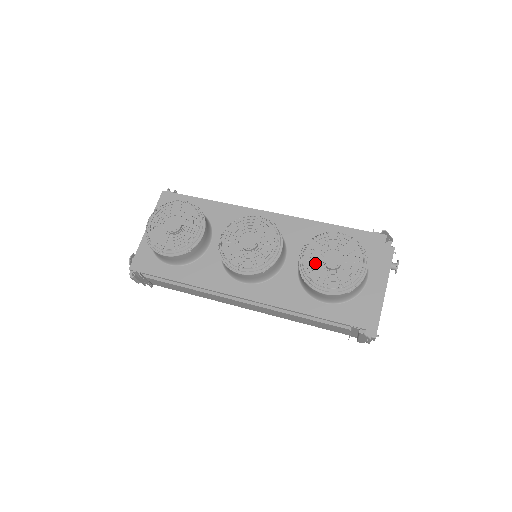
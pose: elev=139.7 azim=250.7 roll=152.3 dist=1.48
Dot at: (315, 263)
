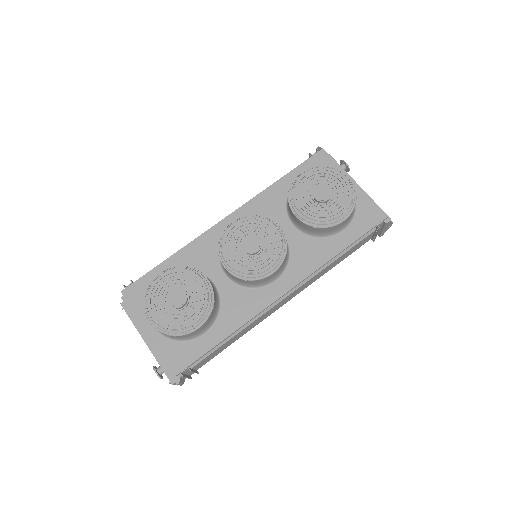
Dot at: (311, 209)
